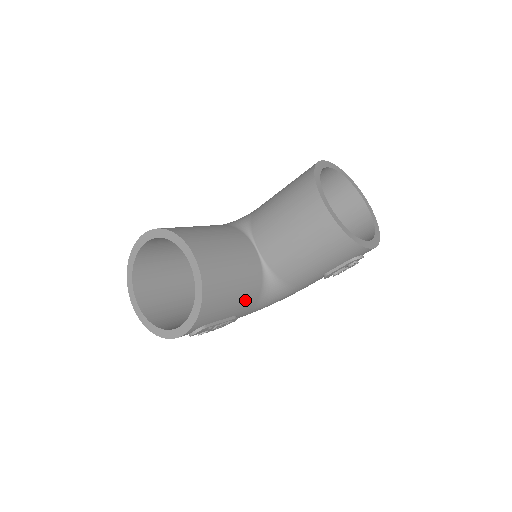
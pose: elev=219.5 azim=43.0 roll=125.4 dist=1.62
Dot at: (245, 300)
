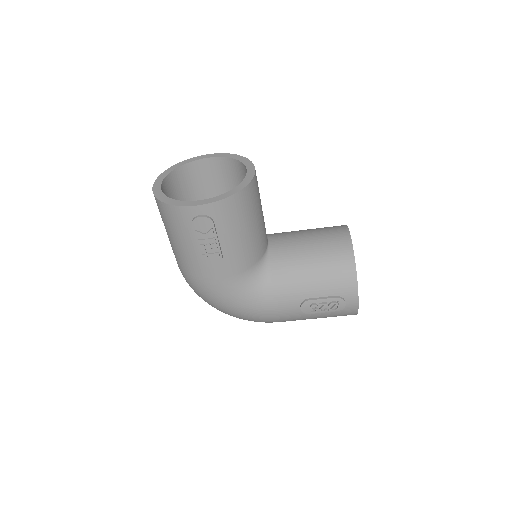
Dot at: (242, 252)
